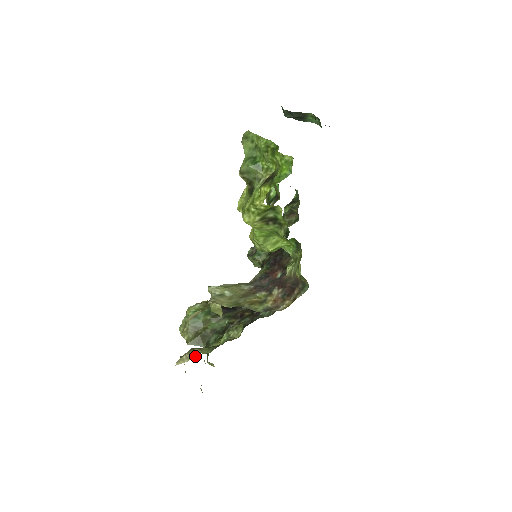
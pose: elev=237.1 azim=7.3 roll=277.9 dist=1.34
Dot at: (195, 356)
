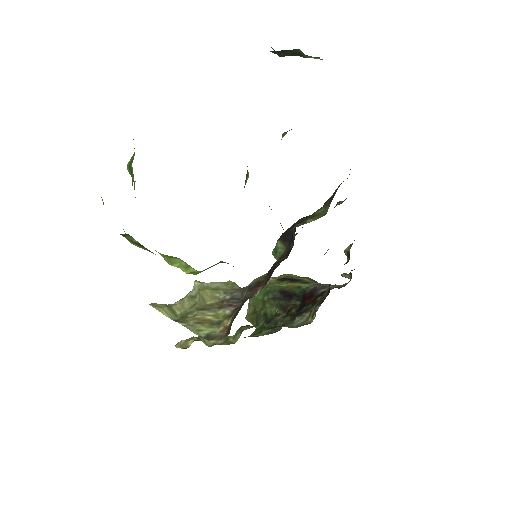
Dot at: (186, 346)
